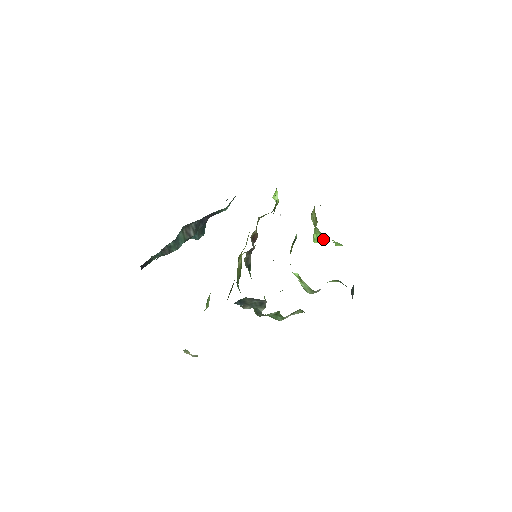
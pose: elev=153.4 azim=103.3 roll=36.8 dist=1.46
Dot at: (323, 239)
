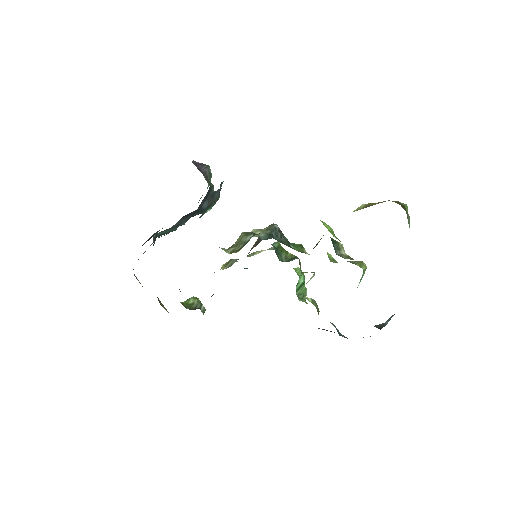
Dot at: occluded
